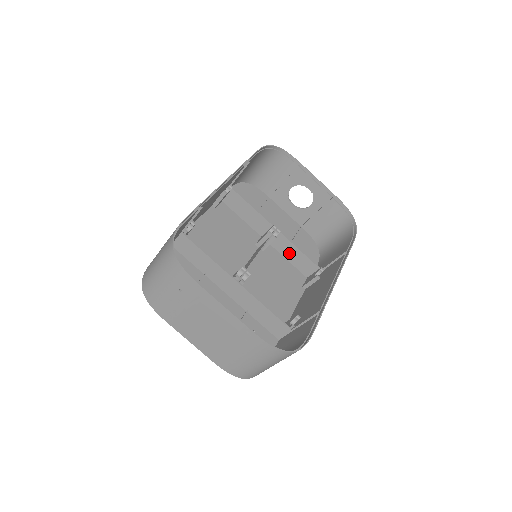
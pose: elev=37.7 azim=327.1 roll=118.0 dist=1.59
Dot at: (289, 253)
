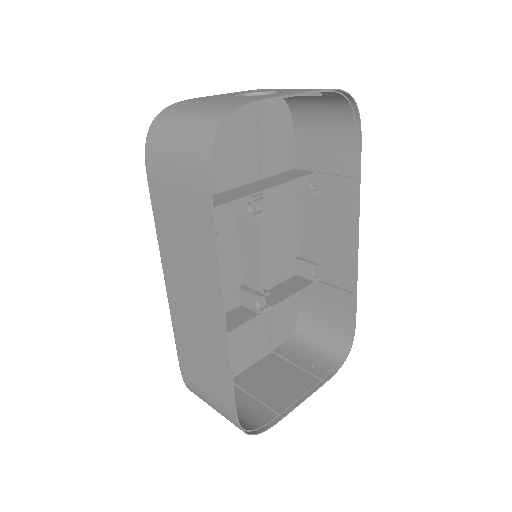
Dot at: occluded
